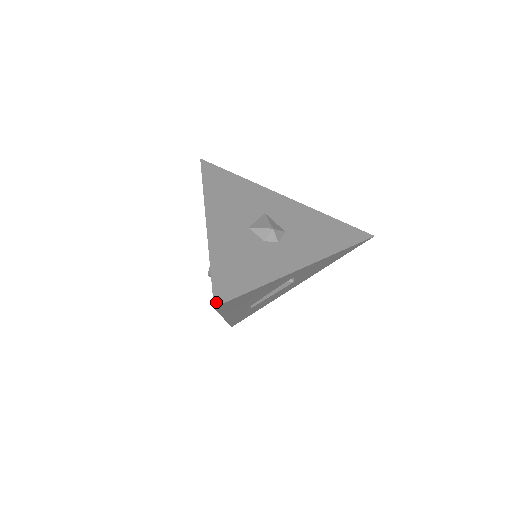
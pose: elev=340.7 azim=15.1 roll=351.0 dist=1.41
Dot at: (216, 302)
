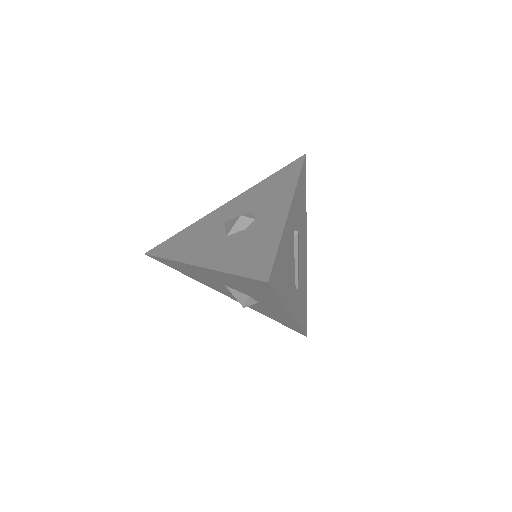
Dot at: (265, 279)
